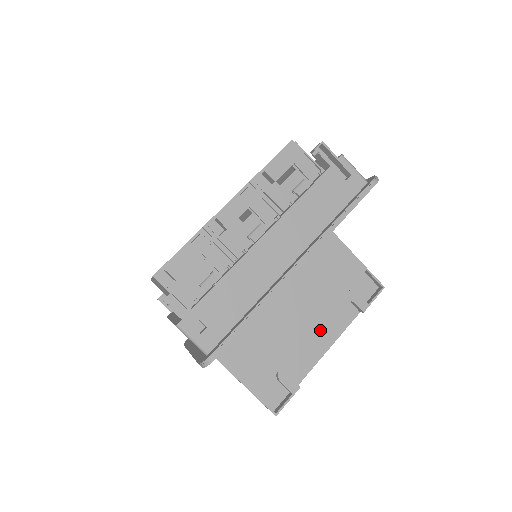
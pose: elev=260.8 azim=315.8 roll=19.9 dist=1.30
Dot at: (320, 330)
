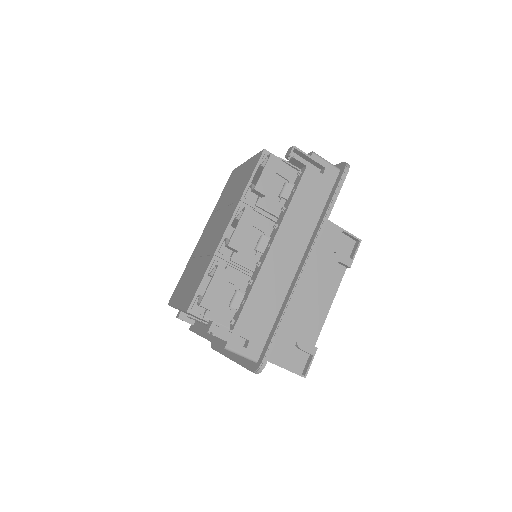
Dot at: (320, 295)
